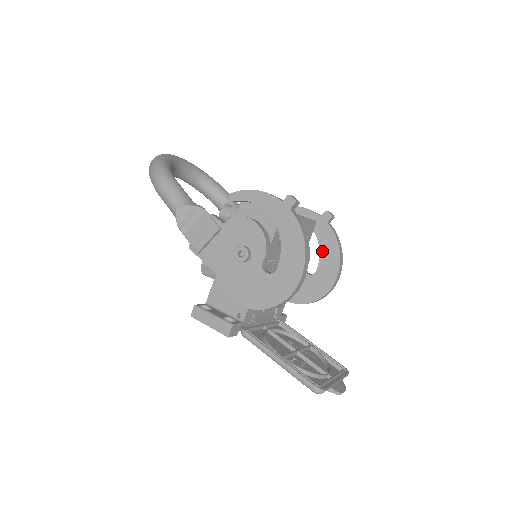
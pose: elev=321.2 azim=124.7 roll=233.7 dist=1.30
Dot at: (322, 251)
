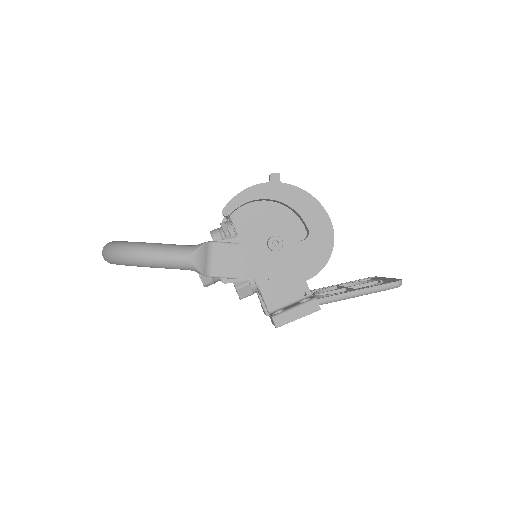
Dot at: (284, 219)
